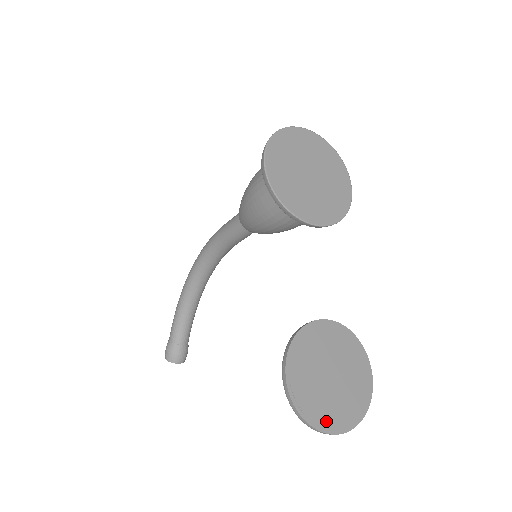
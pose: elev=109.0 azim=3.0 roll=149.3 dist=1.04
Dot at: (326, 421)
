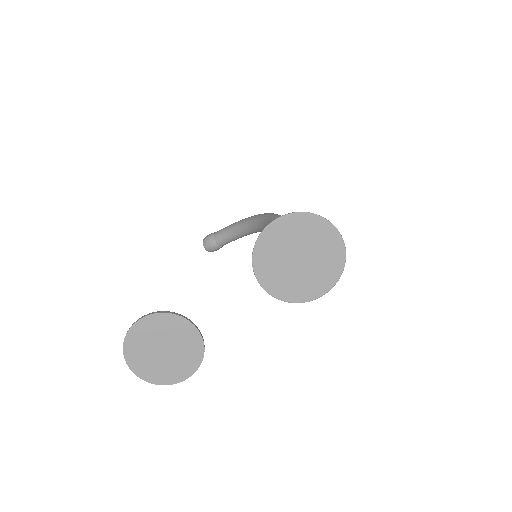
Dot at: (133, 360)
